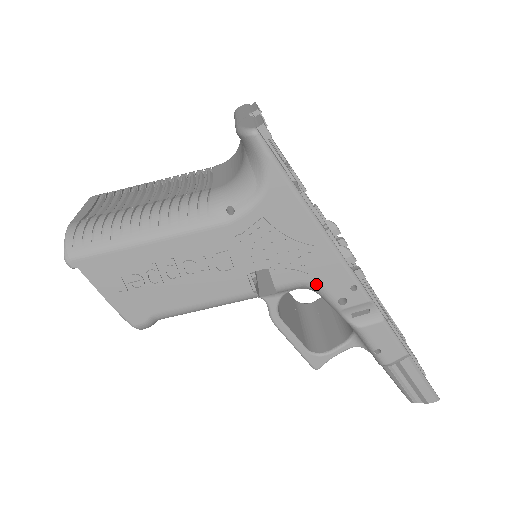
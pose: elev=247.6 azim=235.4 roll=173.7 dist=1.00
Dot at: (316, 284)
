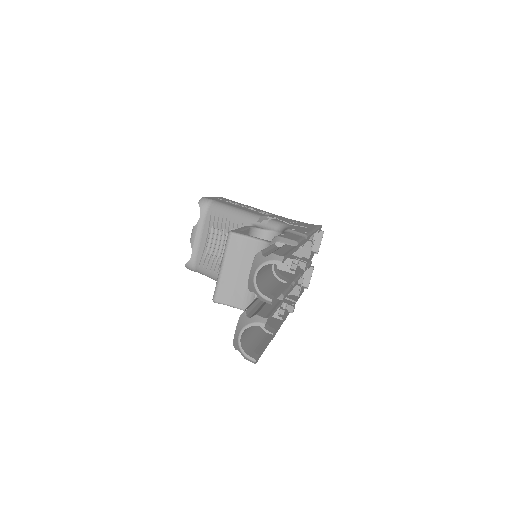
Dot at: (290, 226)
